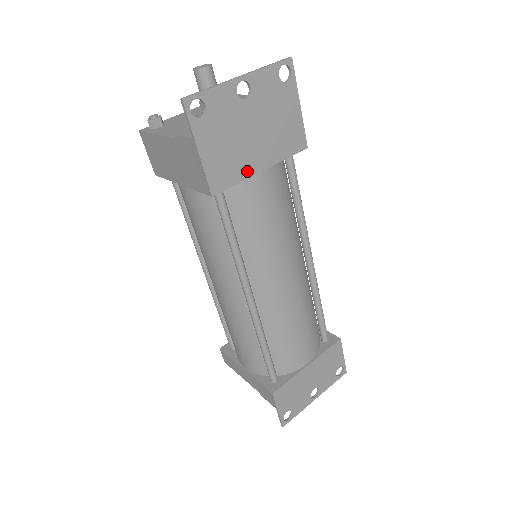
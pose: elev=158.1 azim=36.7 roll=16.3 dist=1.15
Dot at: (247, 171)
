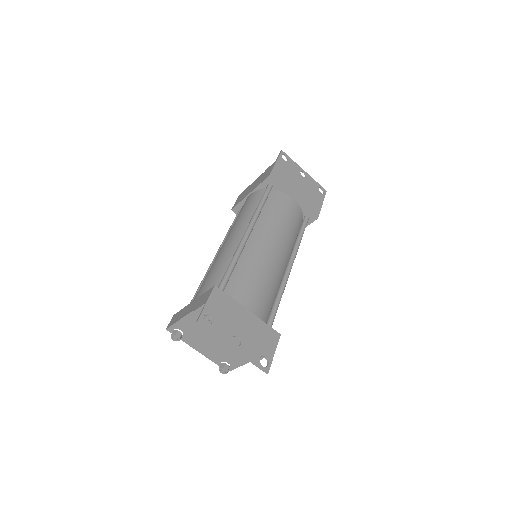
Dot at: (288, 189)
